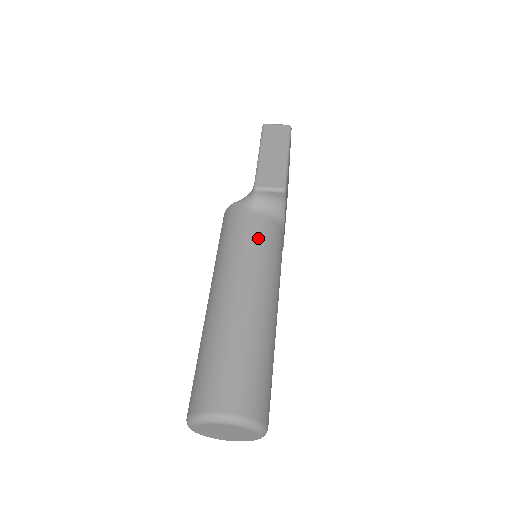
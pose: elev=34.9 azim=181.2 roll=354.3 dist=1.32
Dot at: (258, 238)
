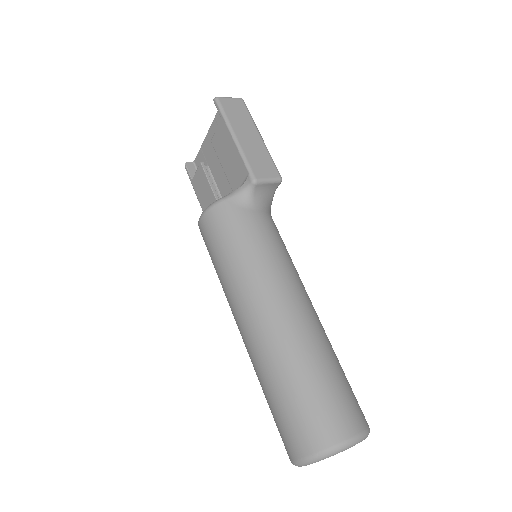
Dot at: (274, 238)
